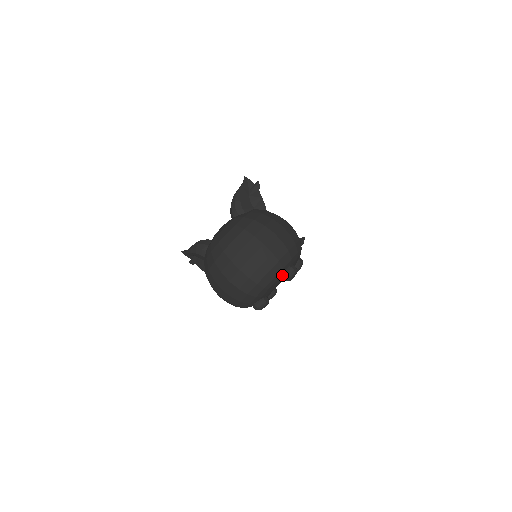
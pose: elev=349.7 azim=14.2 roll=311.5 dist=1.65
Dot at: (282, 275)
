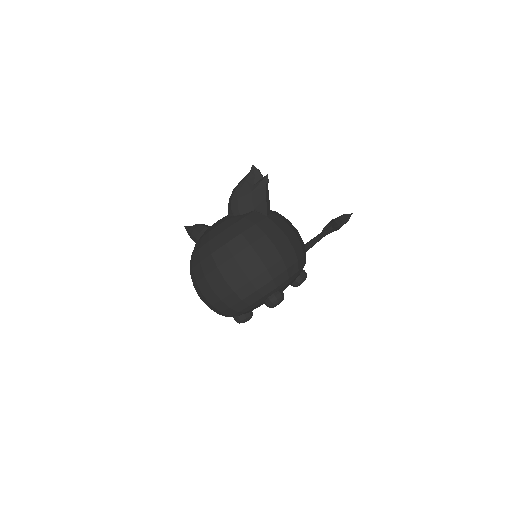
Dot at: (263, 301)
